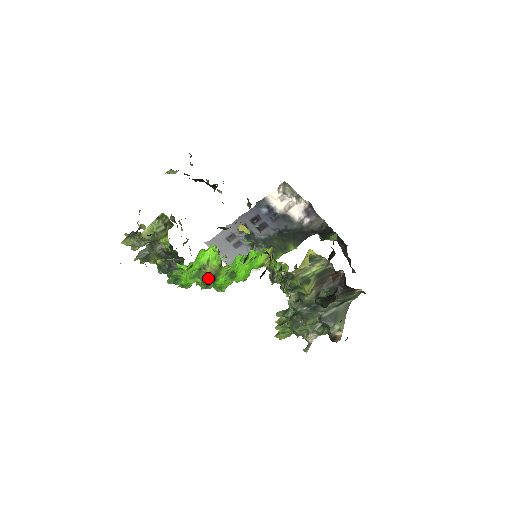
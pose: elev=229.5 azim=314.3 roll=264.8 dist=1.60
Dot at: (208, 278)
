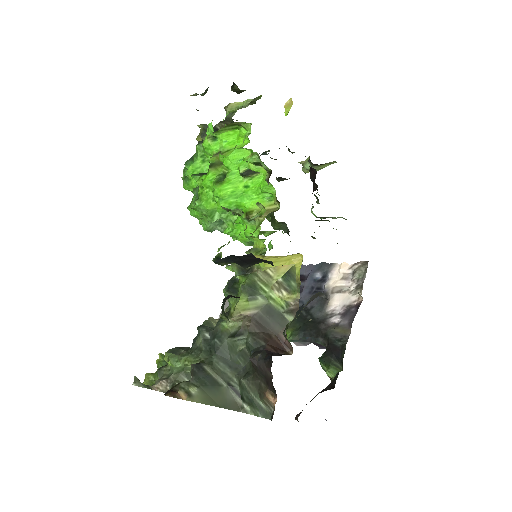
Dot at: occluded
